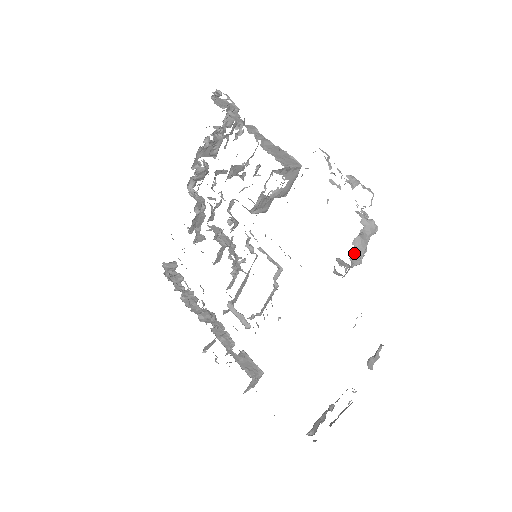
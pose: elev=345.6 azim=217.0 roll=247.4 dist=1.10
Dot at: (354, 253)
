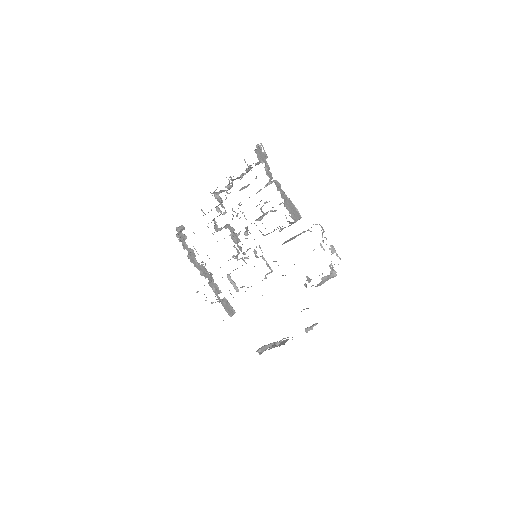
Dot at: (320, 283)
